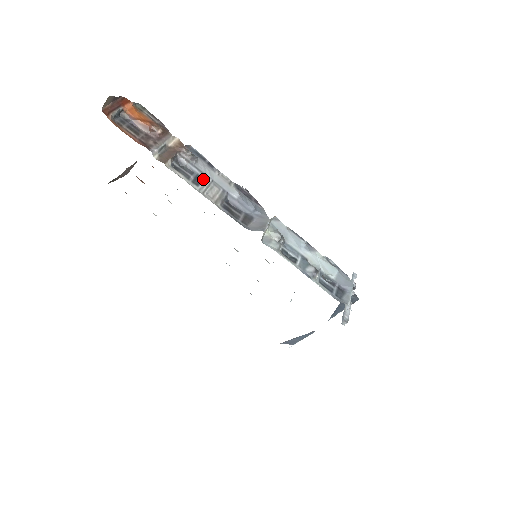
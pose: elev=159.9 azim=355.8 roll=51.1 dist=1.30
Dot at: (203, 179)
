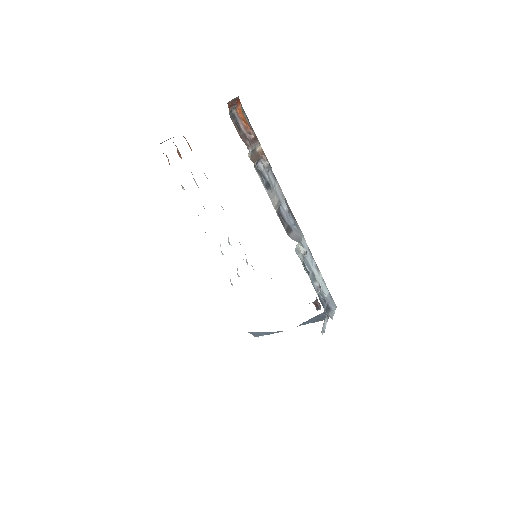
Dot at: (270, 186)
